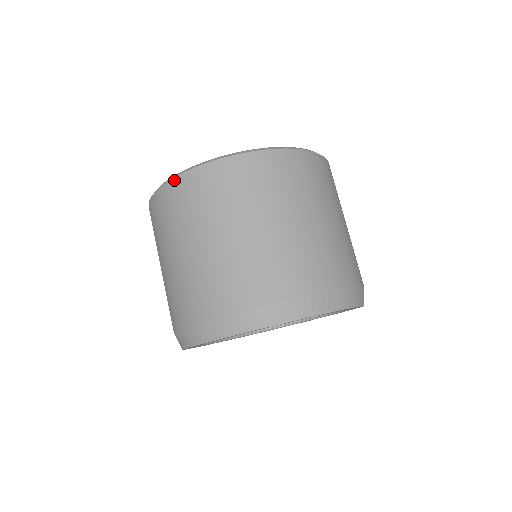
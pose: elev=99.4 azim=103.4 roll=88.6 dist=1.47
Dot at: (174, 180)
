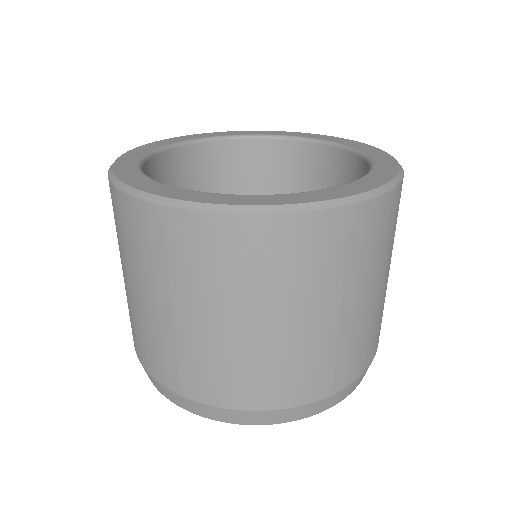
Dot at: (146, 205)
